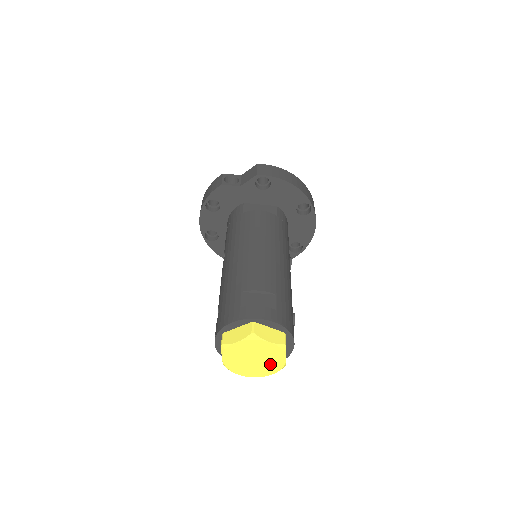
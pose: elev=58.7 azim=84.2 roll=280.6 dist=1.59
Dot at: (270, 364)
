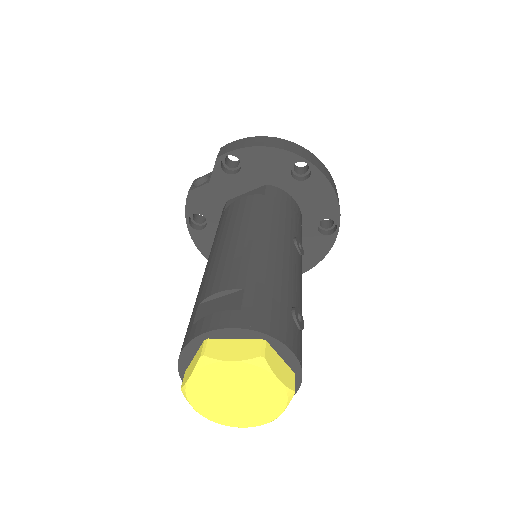
Dot at: (265, 396)
